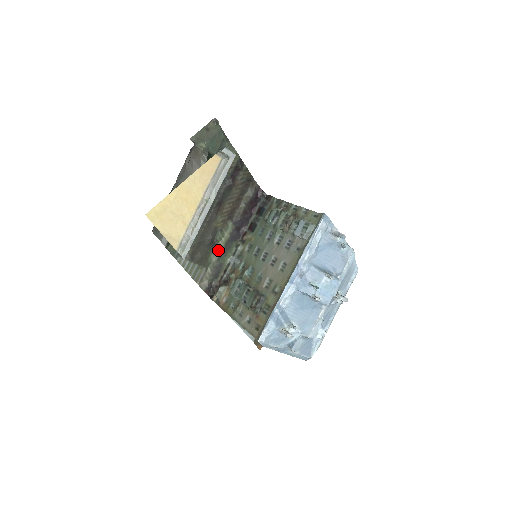
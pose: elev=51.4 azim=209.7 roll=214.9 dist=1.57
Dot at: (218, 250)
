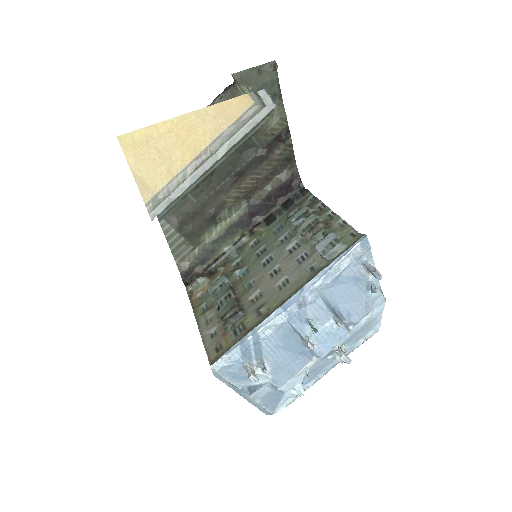
Dot at: (217, 231)
